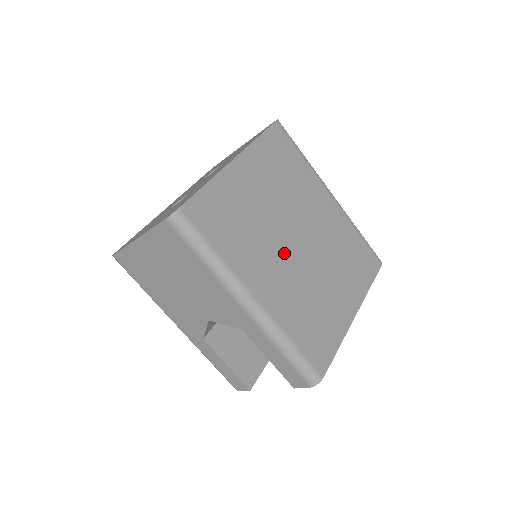
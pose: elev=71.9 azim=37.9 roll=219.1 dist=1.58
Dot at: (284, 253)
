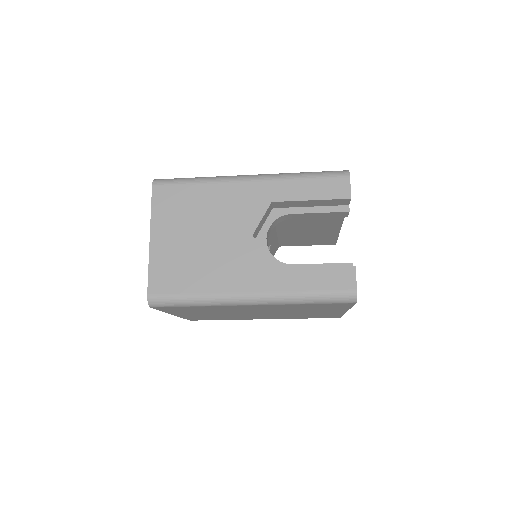
Dot at: (257, 315)
